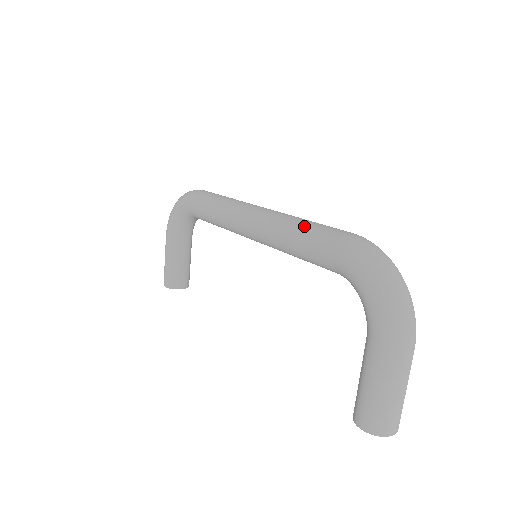
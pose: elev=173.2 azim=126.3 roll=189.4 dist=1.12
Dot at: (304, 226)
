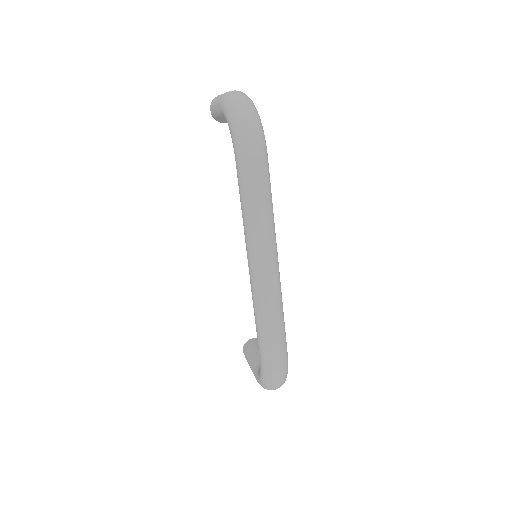
Dot at: (265, 331)
